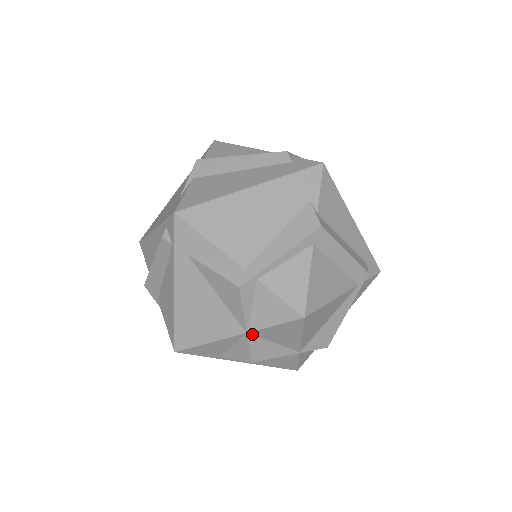
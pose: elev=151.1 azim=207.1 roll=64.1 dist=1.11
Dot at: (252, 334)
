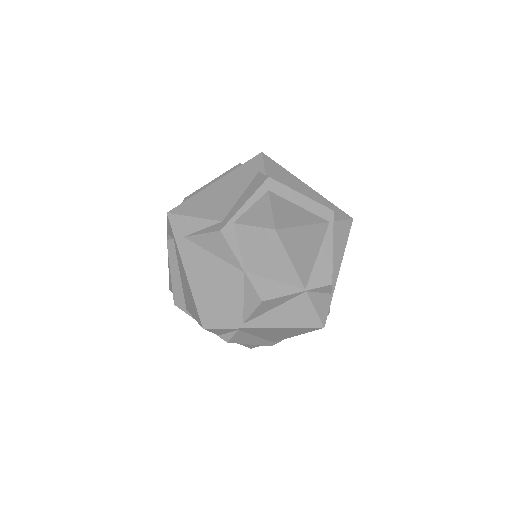
Dot at: (250, 273)
